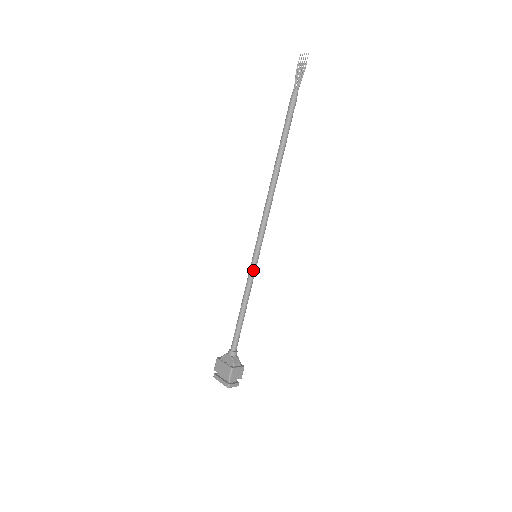
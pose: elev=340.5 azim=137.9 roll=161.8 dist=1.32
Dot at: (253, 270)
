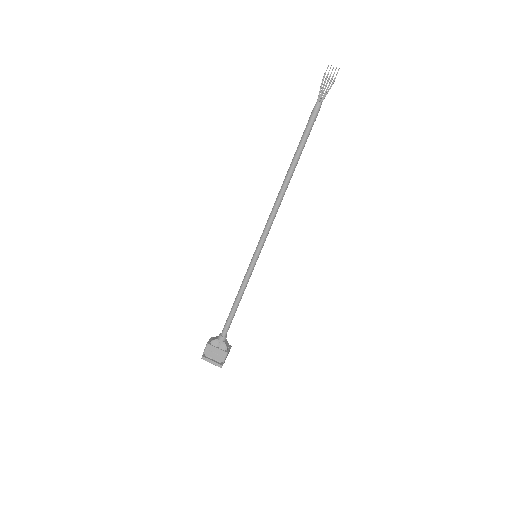
Dot at: (253, 269)
